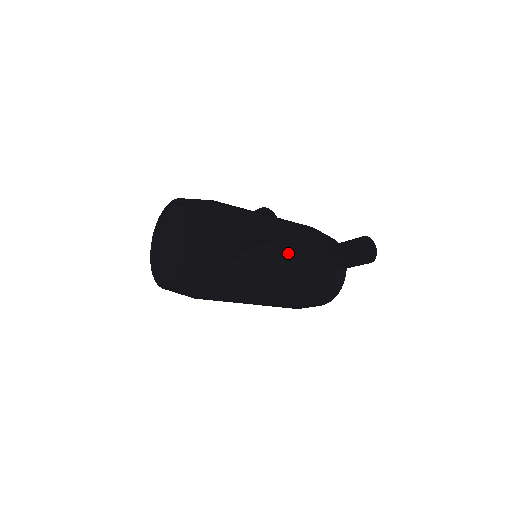
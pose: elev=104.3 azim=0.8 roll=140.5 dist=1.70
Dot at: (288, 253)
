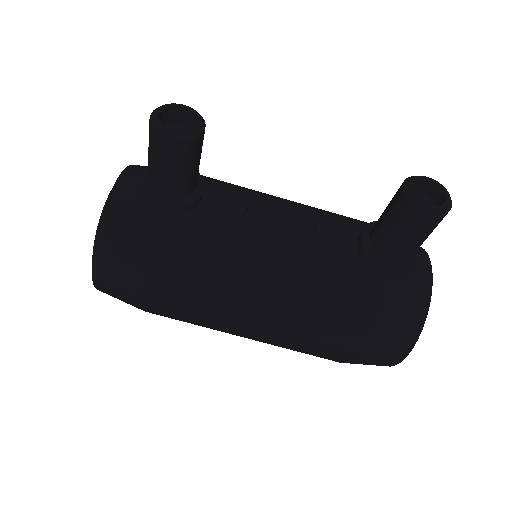
Dot at: (285, 227)
